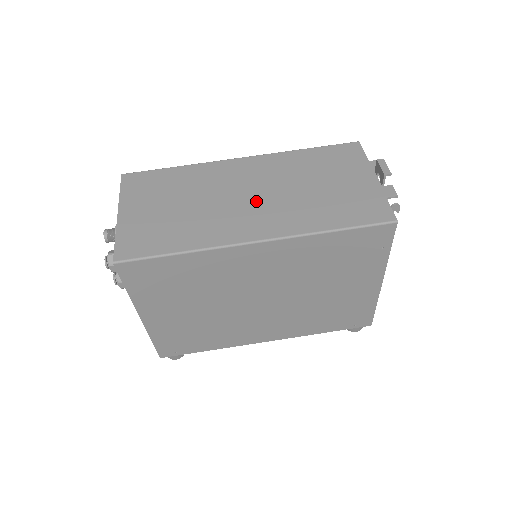
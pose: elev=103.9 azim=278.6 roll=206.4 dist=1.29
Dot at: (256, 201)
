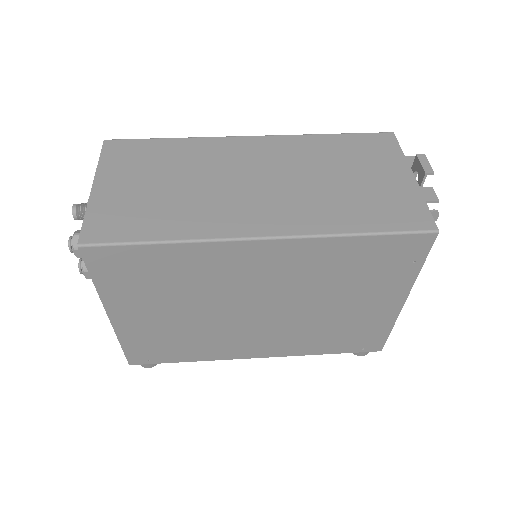
Dot at: (265, 188)
